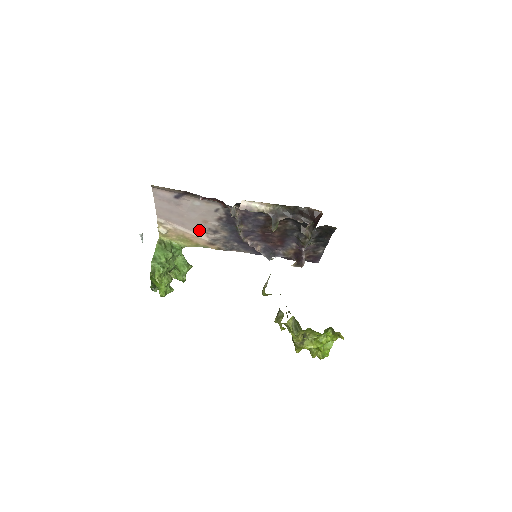
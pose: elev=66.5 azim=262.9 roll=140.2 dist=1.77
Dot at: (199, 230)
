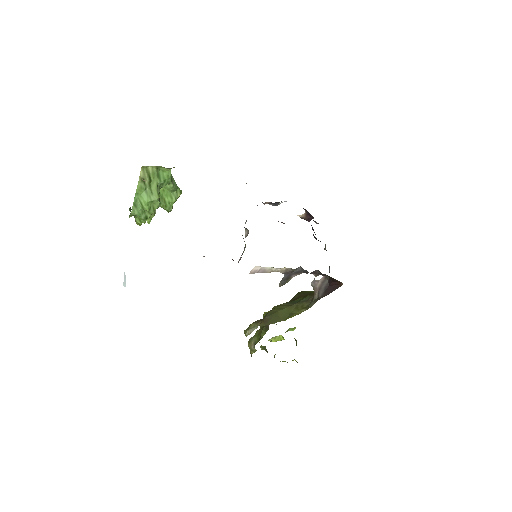
Dot at: occluded
